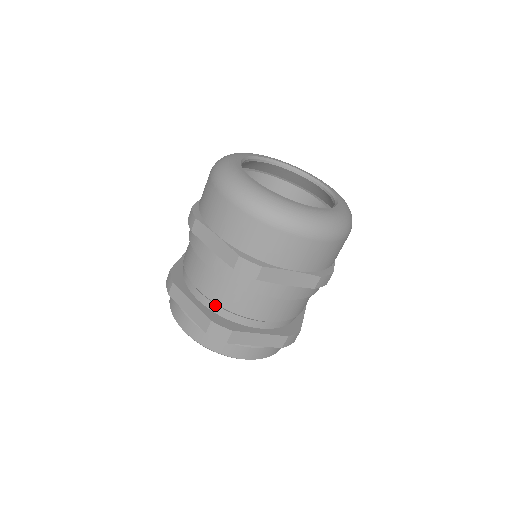
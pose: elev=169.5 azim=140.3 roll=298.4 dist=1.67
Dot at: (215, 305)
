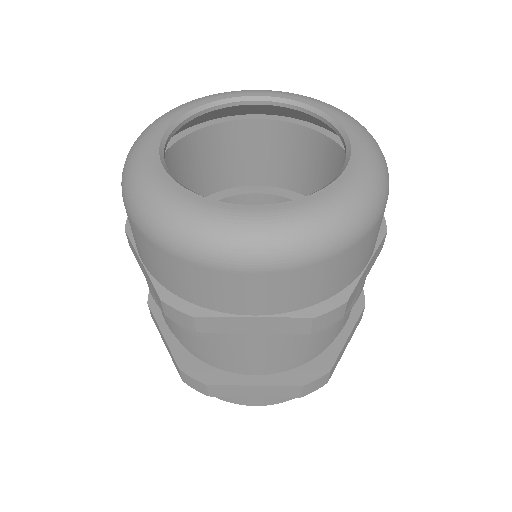
Dot at: occluded
